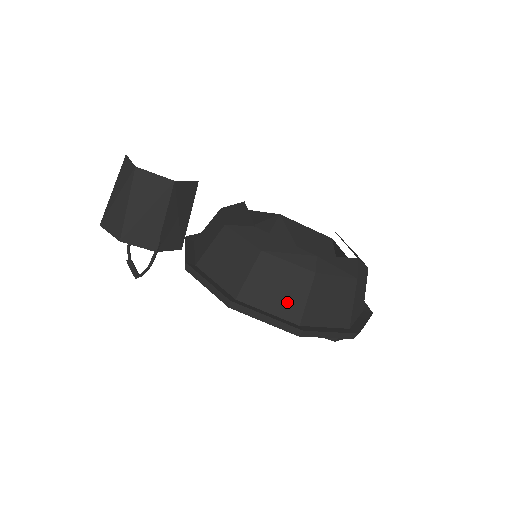
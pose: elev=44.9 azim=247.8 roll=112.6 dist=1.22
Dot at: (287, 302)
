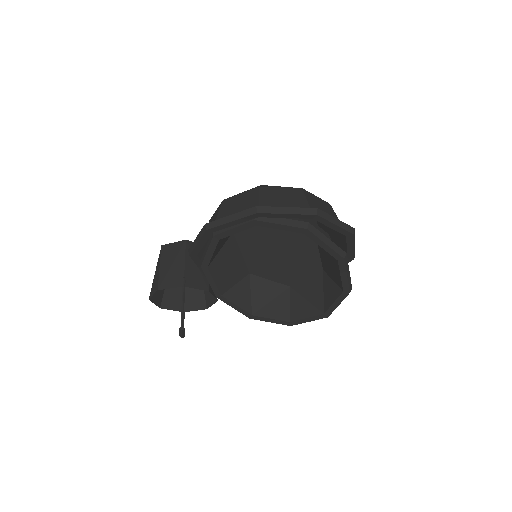
Dot at: occluded
